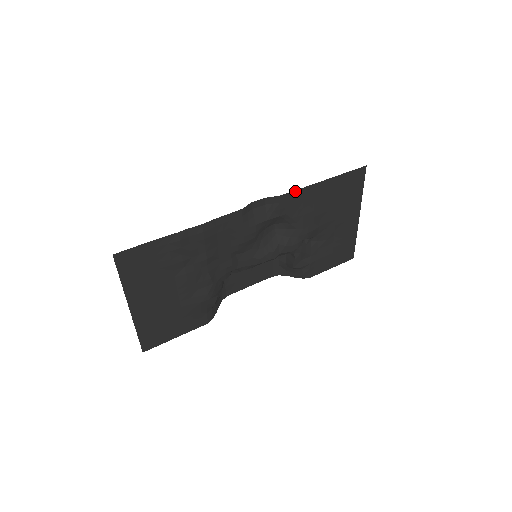
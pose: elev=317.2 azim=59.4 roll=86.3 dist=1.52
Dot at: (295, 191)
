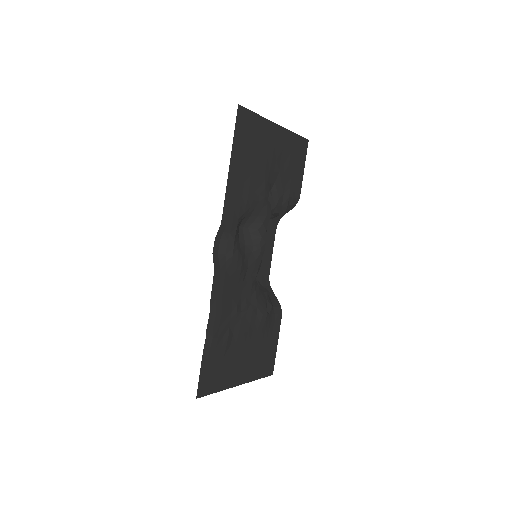
Dot at: (224, 205)
